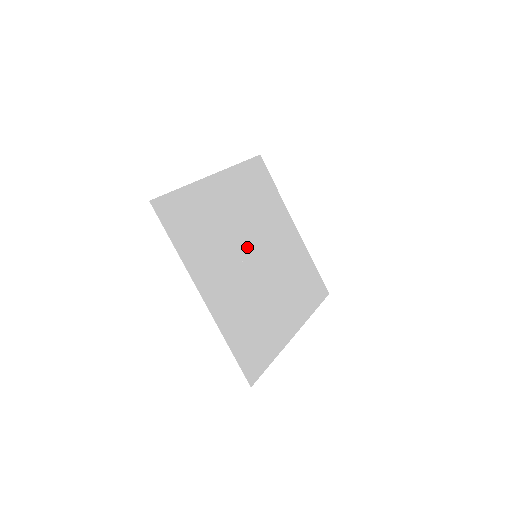
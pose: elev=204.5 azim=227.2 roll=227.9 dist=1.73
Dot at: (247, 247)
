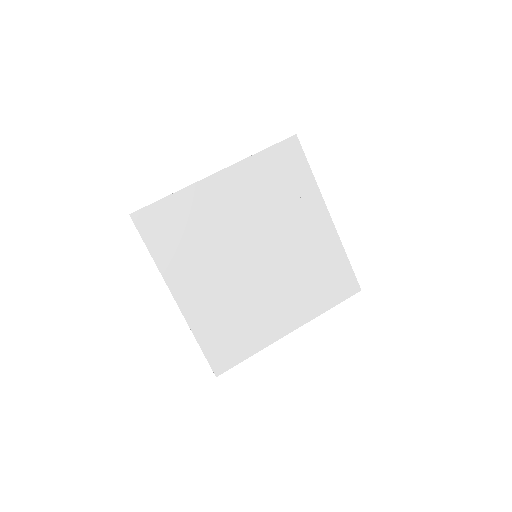
Dot at: (245, 248)
